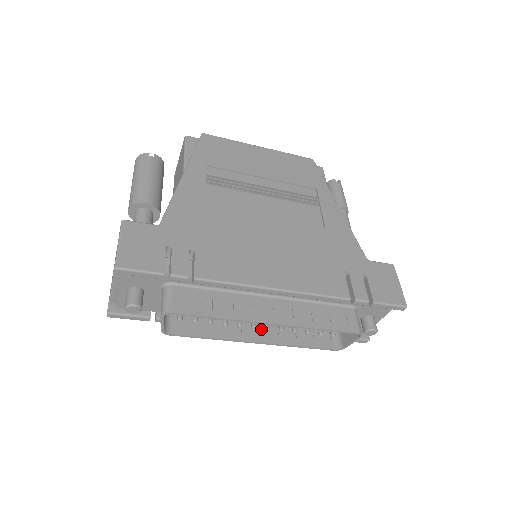
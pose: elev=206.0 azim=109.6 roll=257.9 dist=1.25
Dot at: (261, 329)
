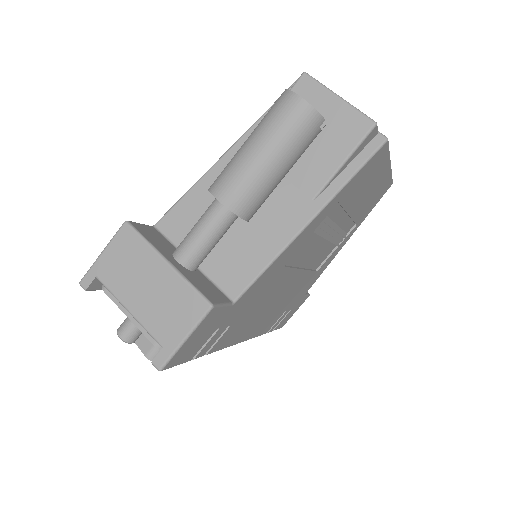
Dot at: occluded
